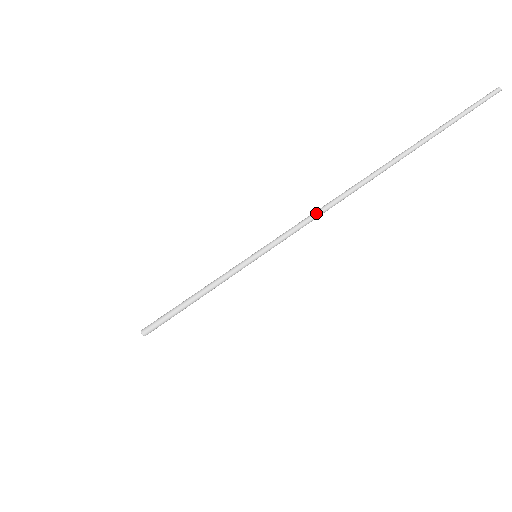
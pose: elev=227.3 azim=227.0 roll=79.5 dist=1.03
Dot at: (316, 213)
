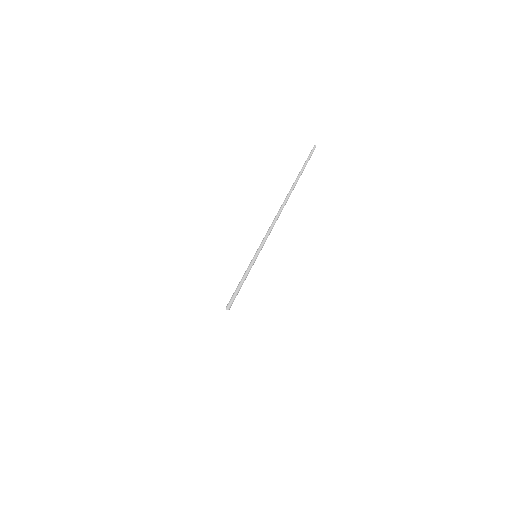
Dot at: (270, 228)
